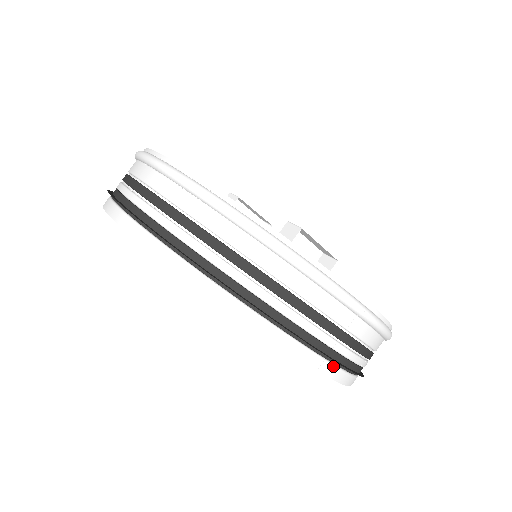
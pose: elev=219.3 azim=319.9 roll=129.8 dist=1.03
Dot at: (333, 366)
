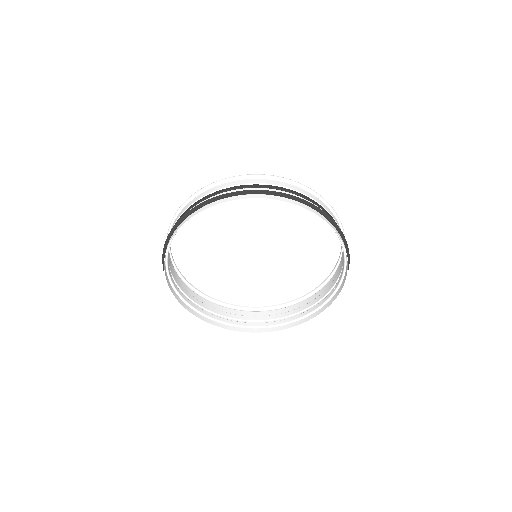
Dot at: (333, 297)
